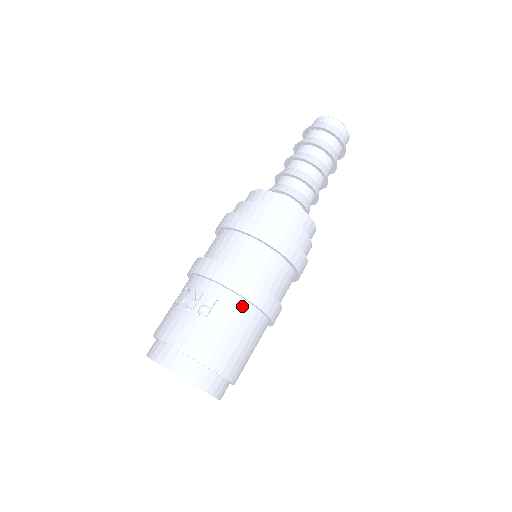
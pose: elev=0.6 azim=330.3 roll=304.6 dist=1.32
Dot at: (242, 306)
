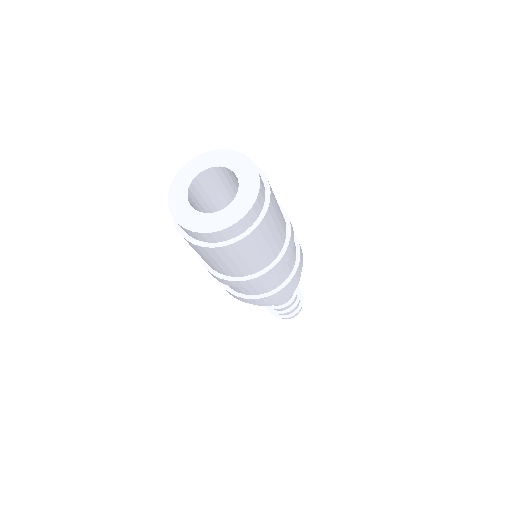
Dot at: (284, 219)
